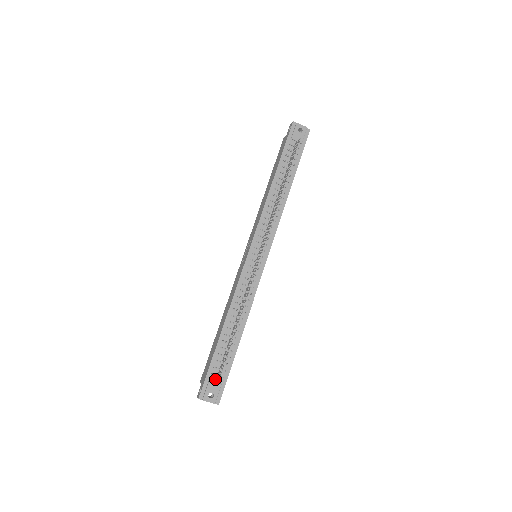
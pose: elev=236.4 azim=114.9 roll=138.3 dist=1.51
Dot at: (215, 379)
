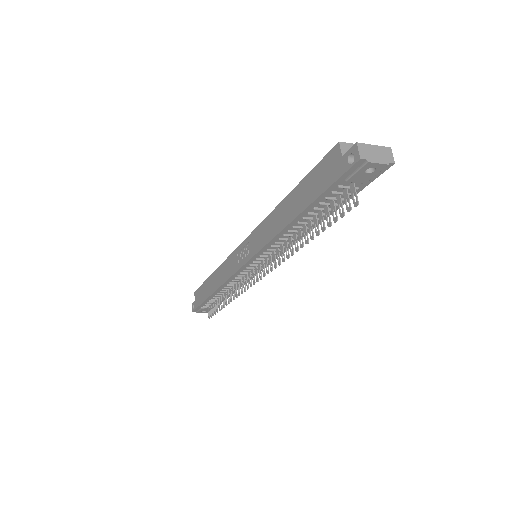
Dot at: (207, 306)
